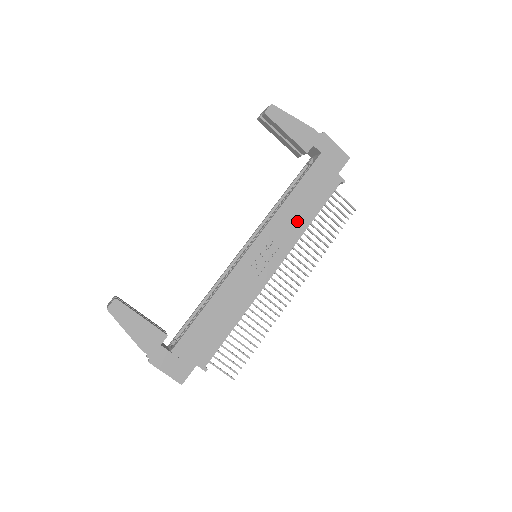
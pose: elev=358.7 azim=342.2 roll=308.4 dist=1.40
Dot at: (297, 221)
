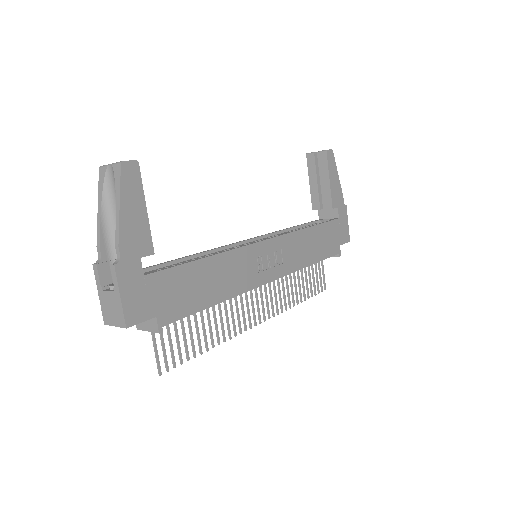
Dot at: (304, 254)
